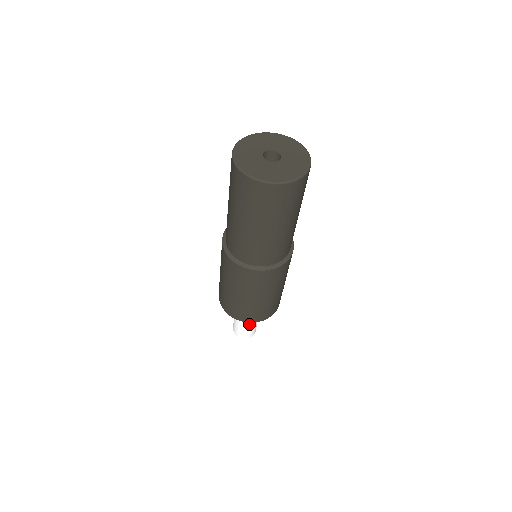
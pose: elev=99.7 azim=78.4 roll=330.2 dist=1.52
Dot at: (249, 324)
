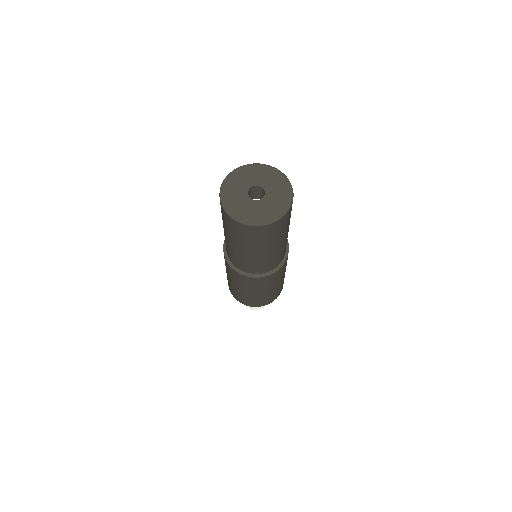
Dot at: occluded
